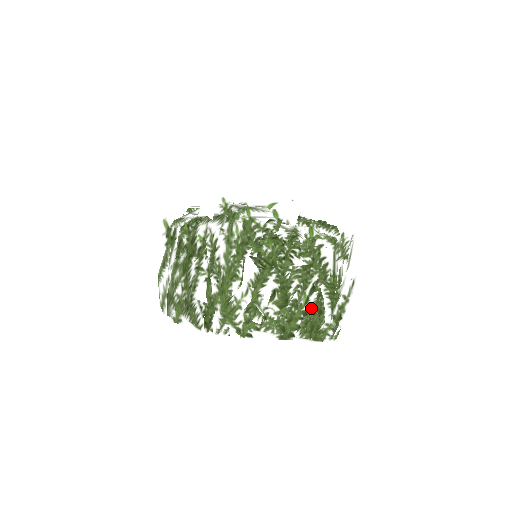
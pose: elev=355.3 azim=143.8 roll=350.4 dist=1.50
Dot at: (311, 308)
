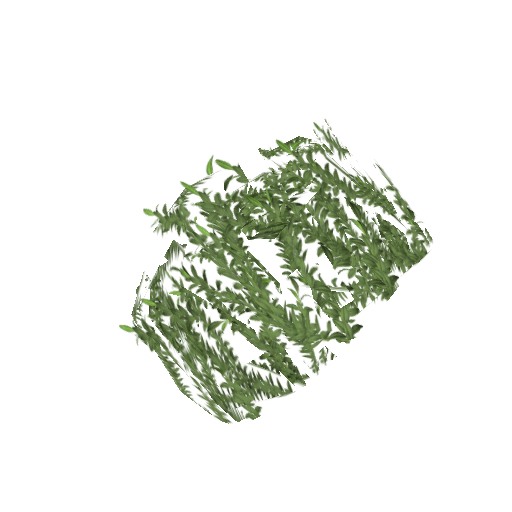
Dot at: (376, 230)
